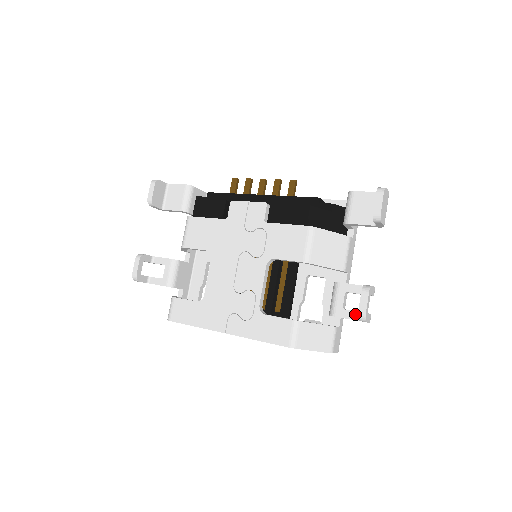
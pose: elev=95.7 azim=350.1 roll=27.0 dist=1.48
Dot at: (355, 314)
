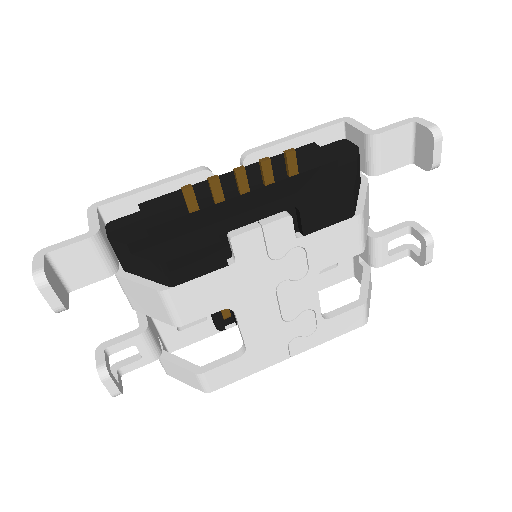
Dot at: (401, 254)
